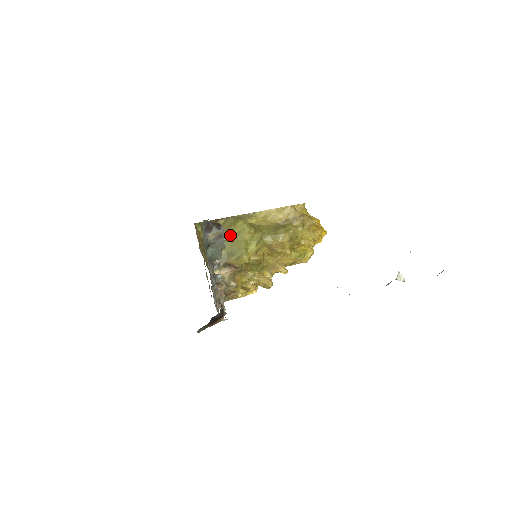
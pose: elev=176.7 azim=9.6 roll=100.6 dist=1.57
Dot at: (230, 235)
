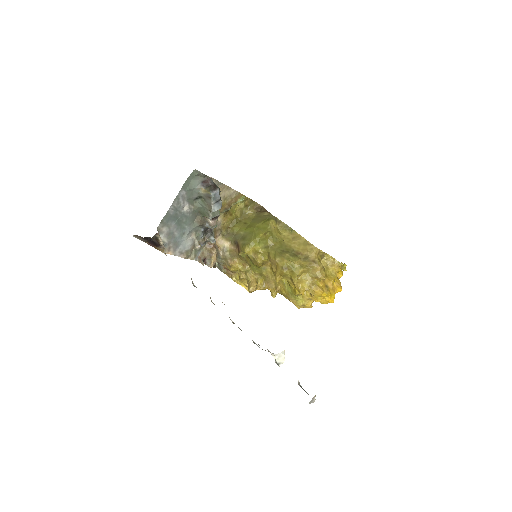
Dot at: (256, 225)
